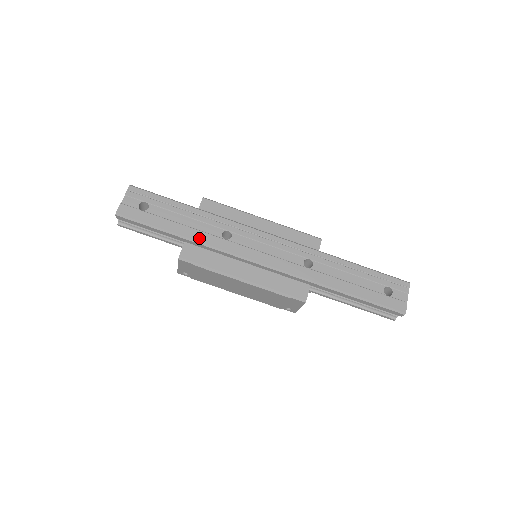
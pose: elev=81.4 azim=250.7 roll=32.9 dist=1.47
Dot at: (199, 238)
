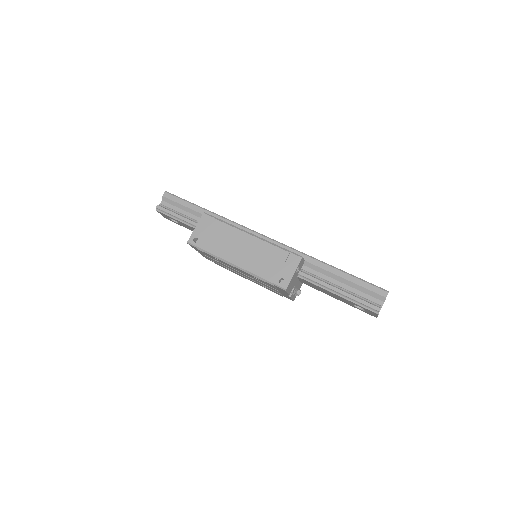
Dot at: (221, 216)
